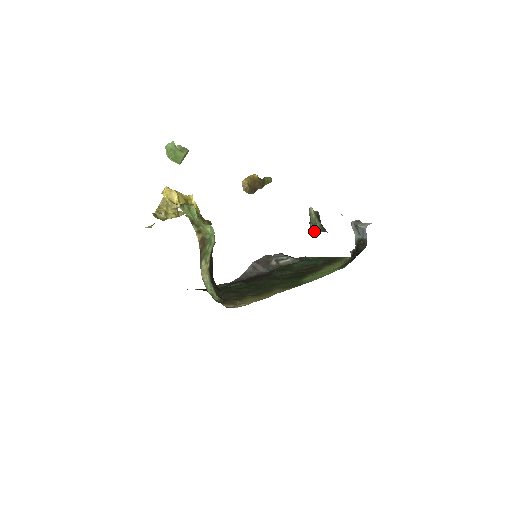
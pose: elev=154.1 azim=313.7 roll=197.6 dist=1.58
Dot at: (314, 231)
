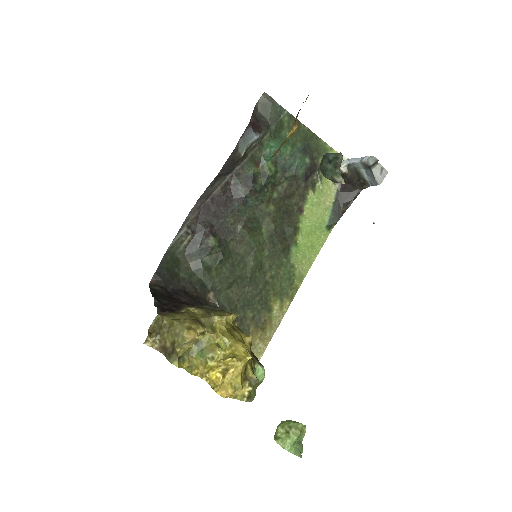
Dot at: occluded
